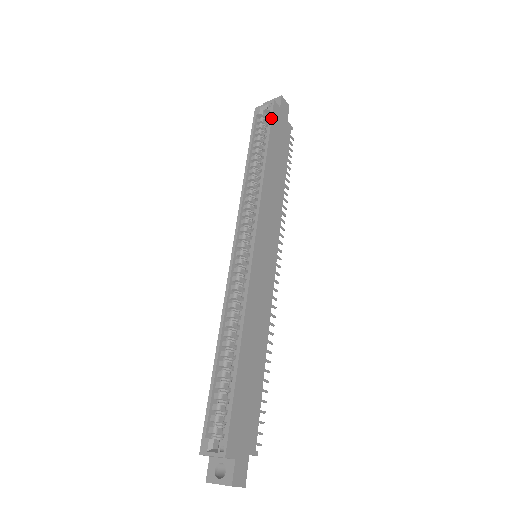
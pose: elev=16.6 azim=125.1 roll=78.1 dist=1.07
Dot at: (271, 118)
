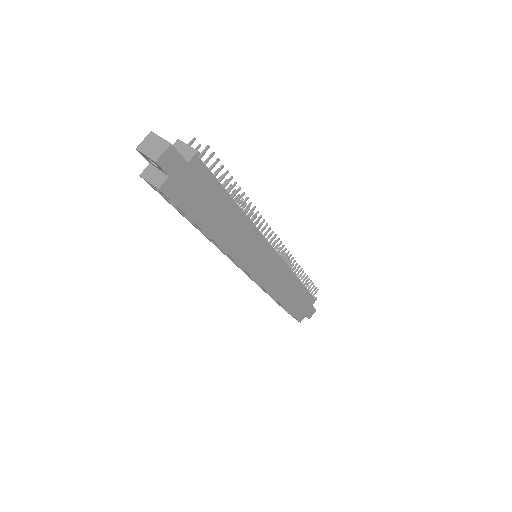
Dot at: occluded
